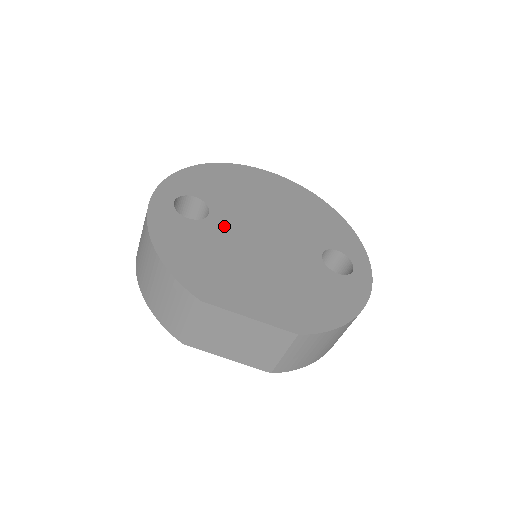
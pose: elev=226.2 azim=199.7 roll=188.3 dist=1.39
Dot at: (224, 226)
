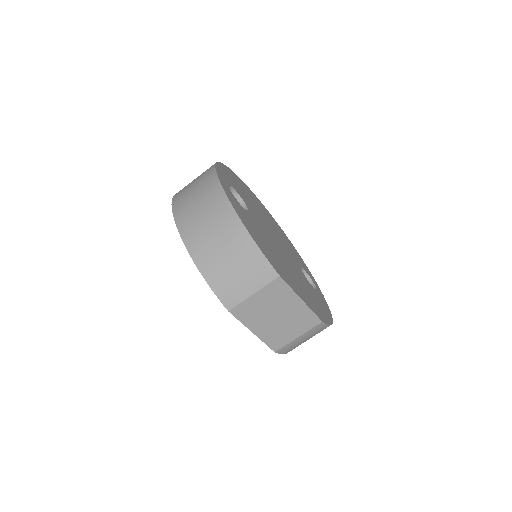
Dot at: (258, 223)
